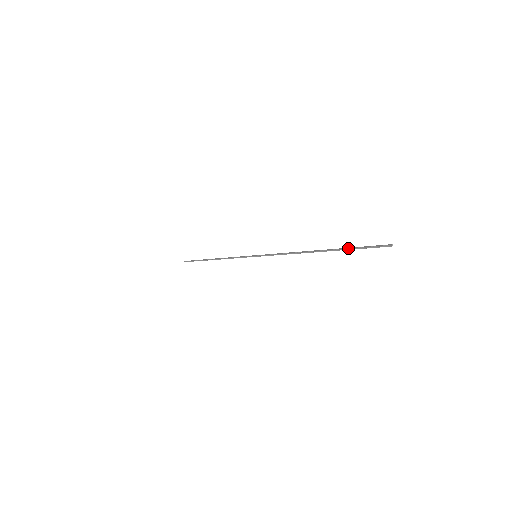
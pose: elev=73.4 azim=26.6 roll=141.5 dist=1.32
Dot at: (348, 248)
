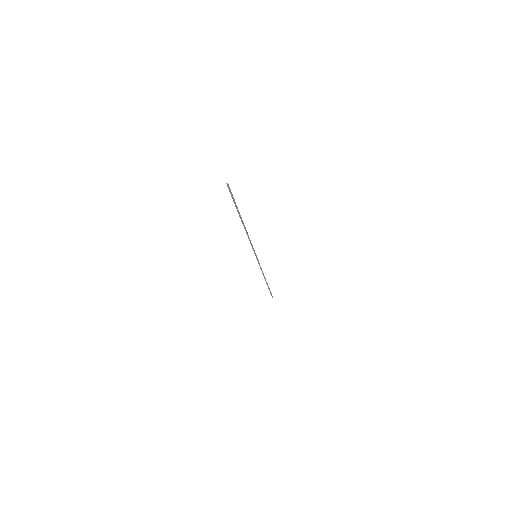
Dot at: (235, 206)
